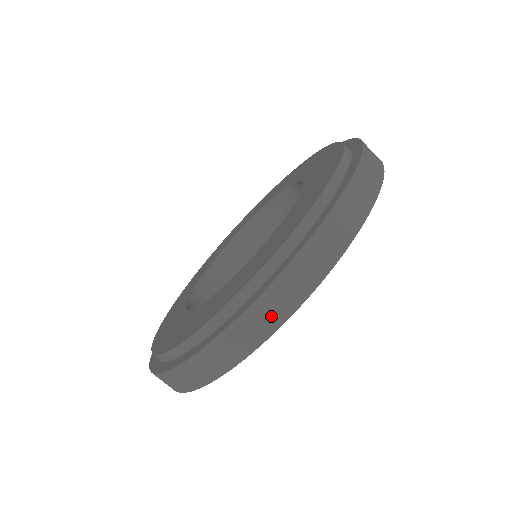
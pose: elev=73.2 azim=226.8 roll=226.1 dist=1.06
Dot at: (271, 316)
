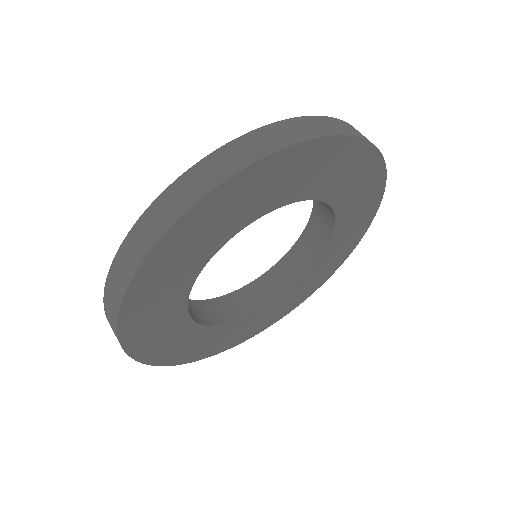
Dot at: (340, 128)
